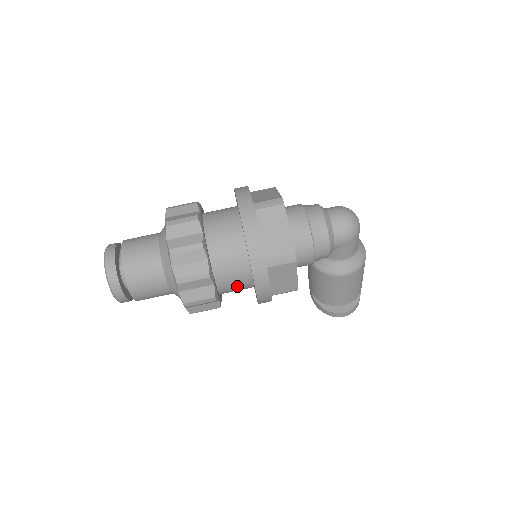
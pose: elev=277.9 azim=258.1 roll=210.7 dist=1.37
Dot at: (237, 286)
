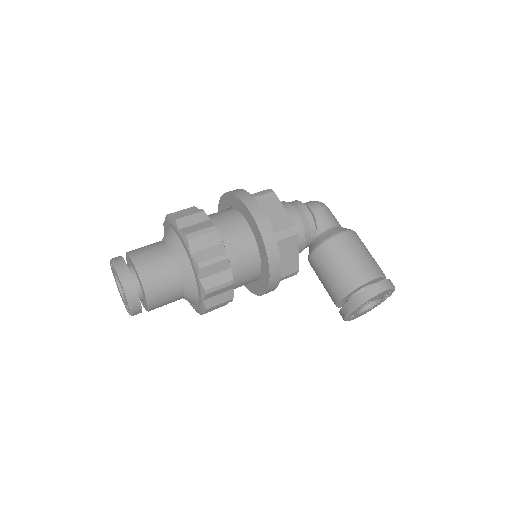
Dot at: (236, 234)
